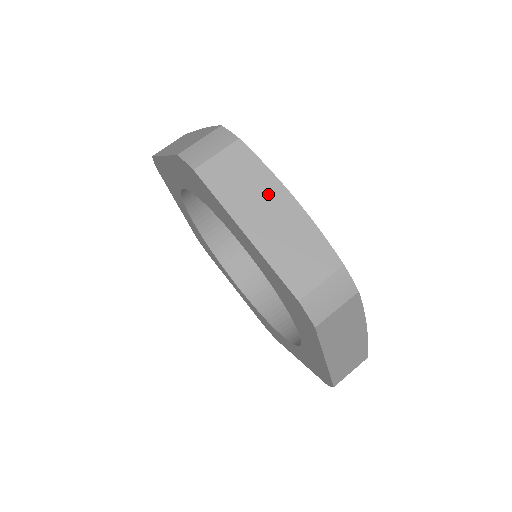
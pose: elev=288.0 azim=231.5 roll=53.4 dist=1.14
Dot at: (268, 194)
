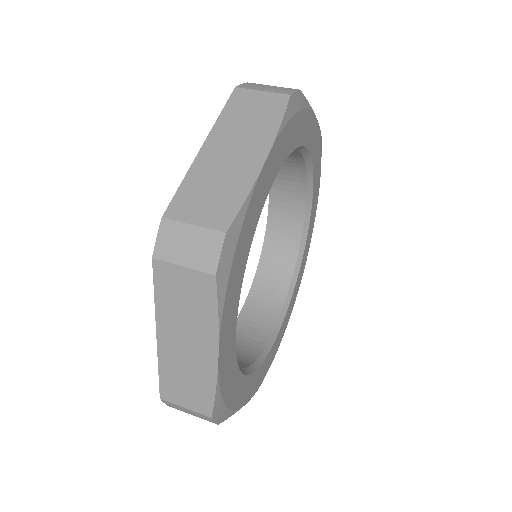
Dot at: occluded
